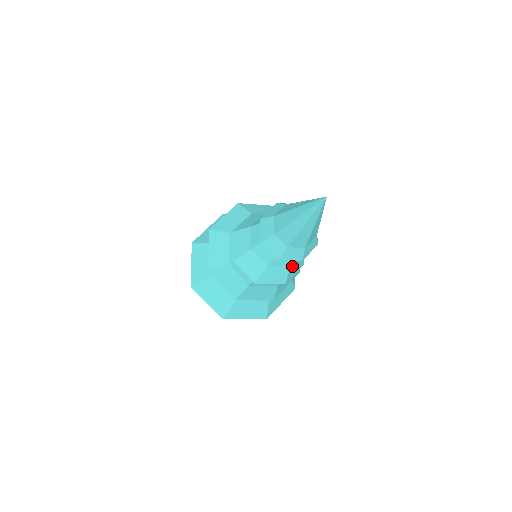
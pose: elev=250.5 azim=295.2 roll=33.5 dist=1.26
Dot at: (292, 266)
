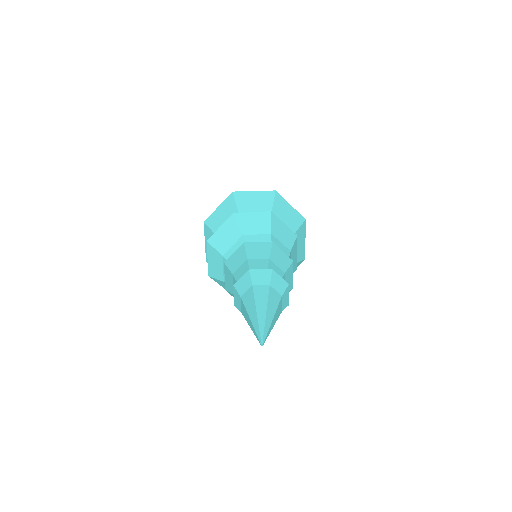
Dot at: occluded
